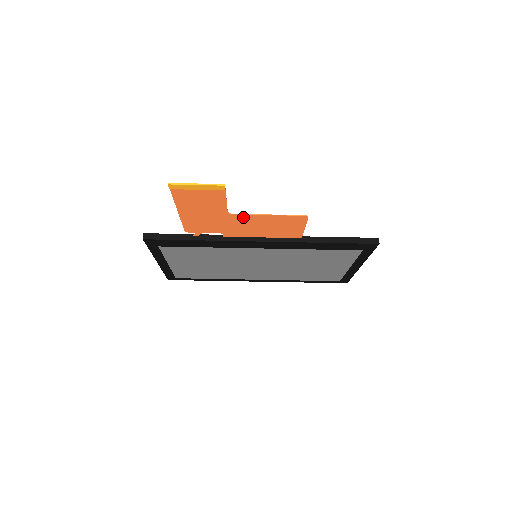
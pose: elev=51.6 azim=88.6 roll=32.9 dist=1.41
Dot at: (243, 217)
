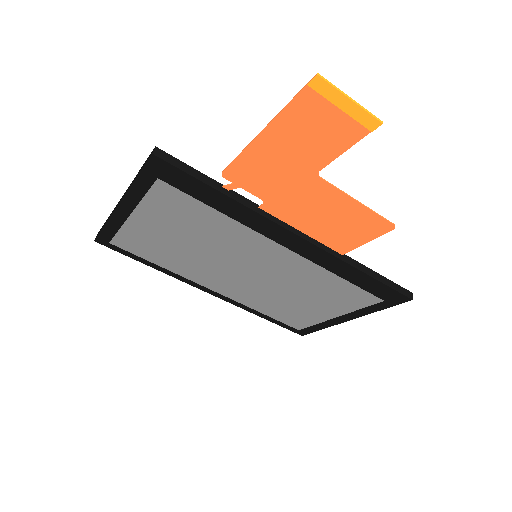
Dot at: (325, 189)
